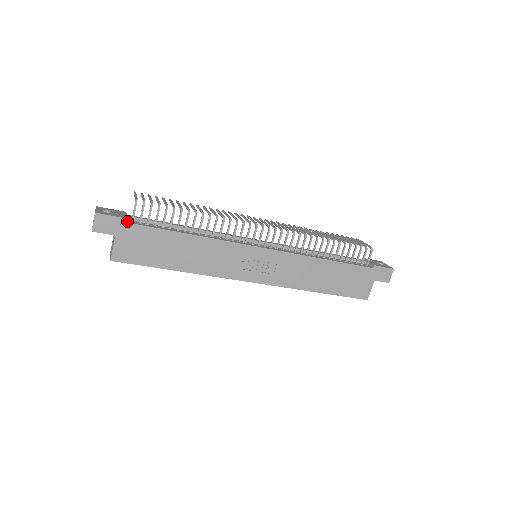
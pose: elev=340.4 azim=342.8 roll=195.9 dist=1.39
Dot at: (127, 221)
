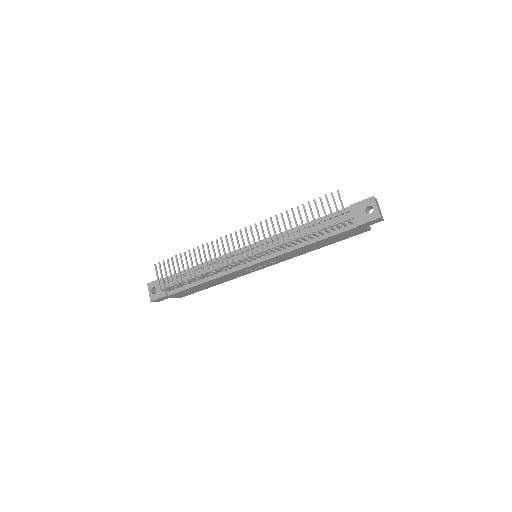
Dot at: (167, 293)
